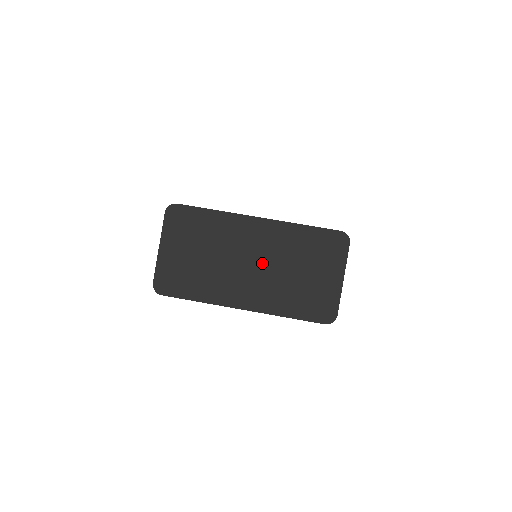
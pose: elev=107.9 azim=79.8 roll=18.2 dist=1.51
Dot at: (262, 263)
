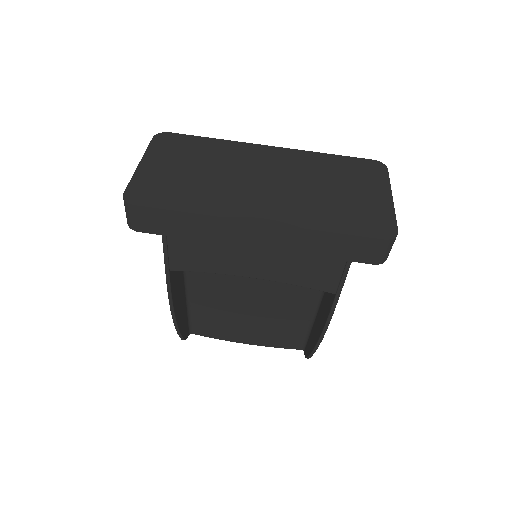
Dot at: (281, 180)
